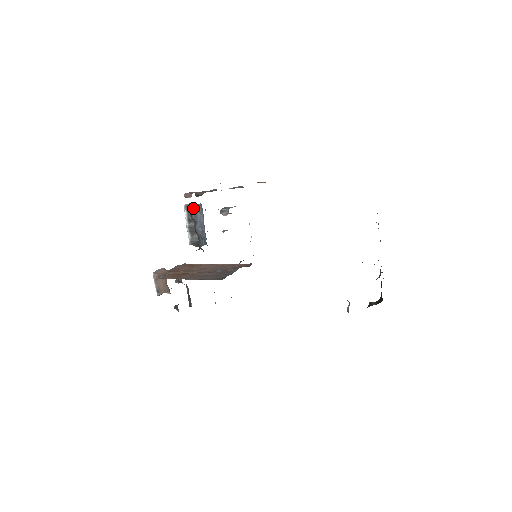
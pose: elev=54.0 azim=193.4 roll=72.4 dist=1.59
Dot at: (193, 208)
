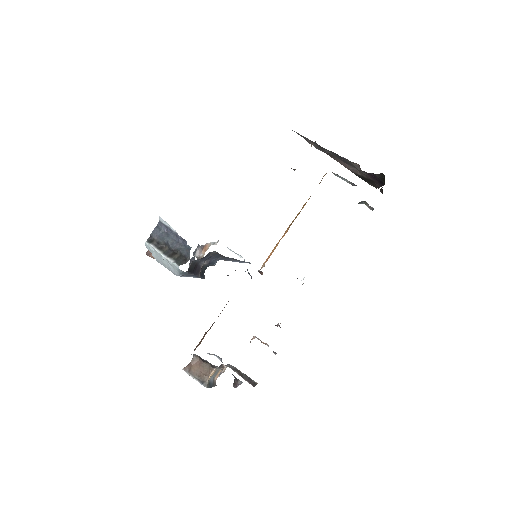
Dot at: (154, 234)
